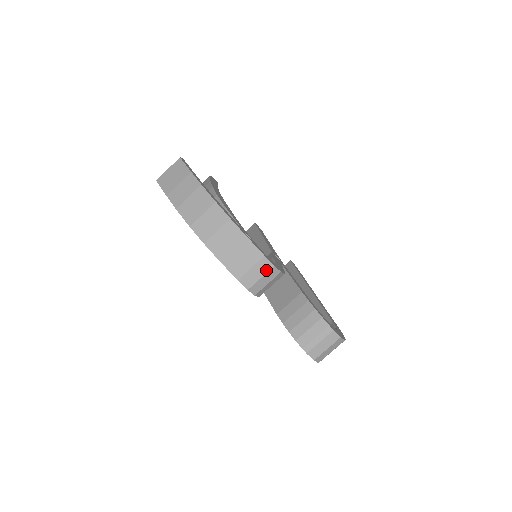
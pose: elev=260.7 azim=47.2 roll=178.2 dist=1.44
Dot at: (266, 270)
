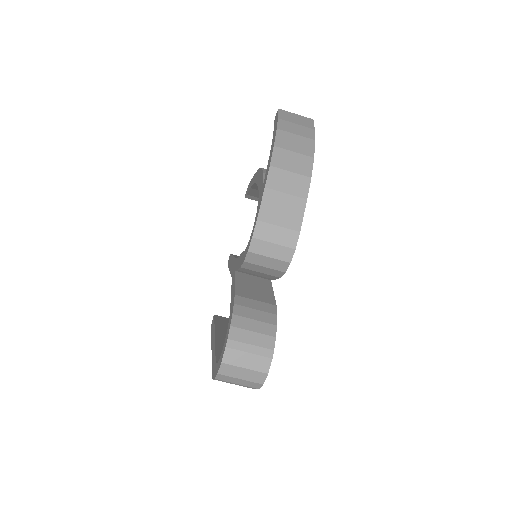
Dot at: (286, 243)
